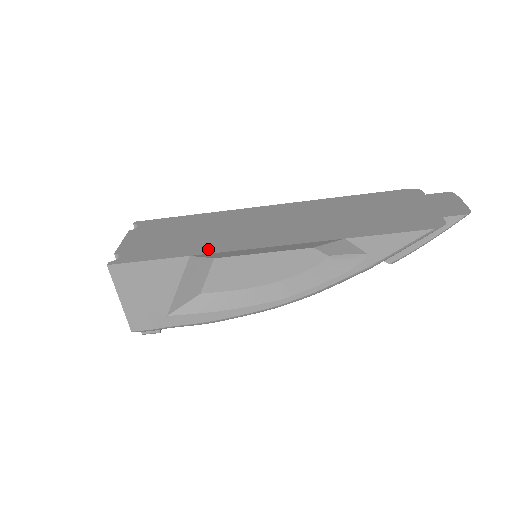
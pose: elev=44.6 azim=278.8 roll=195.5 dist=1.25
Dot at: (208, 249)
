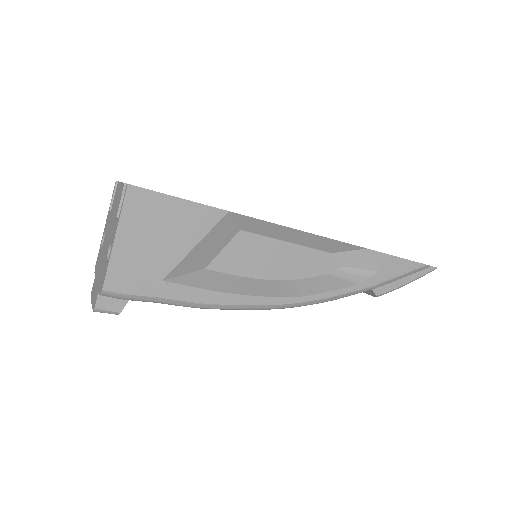
Dot at: occluded
